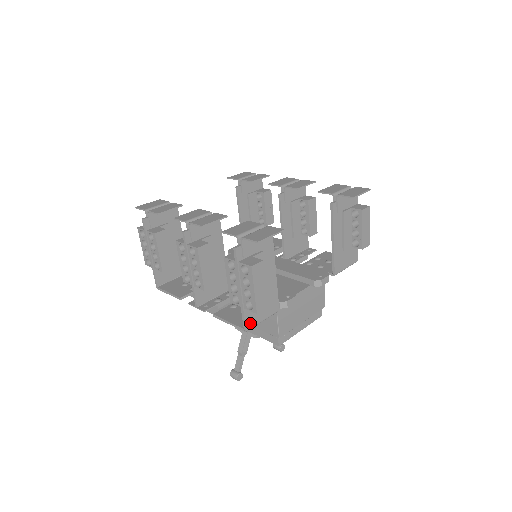
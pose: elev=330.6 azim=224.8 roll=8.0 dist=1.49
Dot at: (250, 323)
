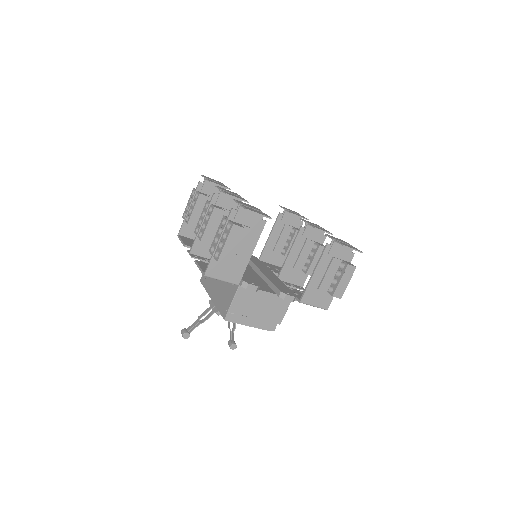
Dot at: (211, 272)
